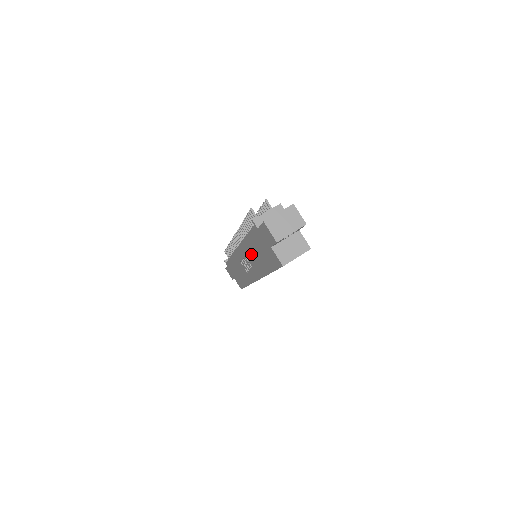
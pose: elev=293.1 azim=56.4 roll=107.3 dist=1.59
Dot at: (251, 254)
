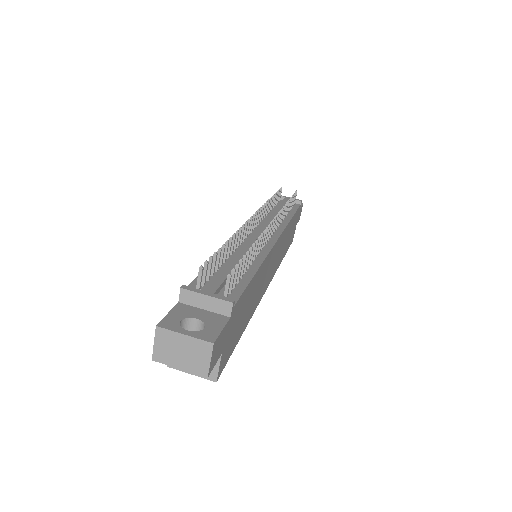
Dot at: occluded
